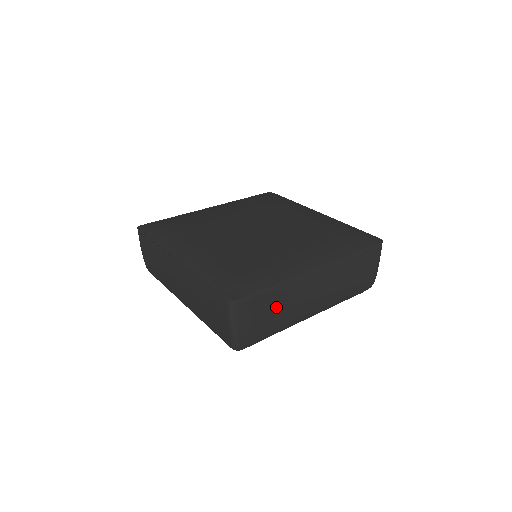
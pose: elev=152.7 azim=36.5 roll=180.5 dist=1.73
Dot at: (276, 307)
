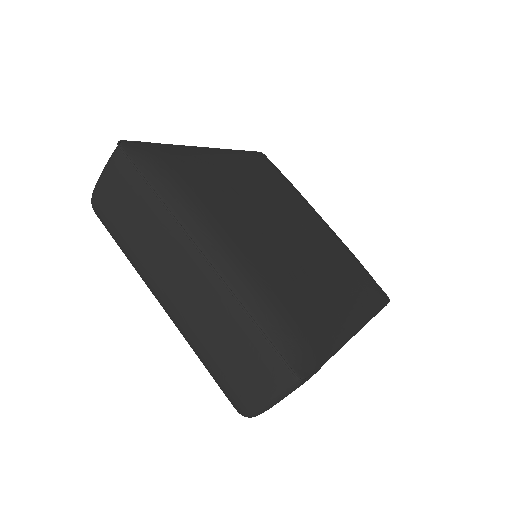
Dot at: occluded
